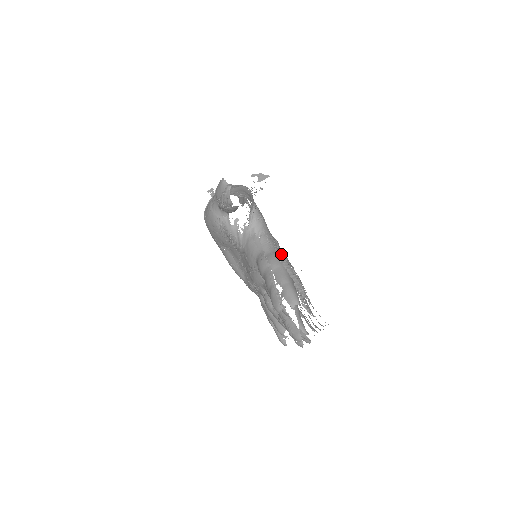
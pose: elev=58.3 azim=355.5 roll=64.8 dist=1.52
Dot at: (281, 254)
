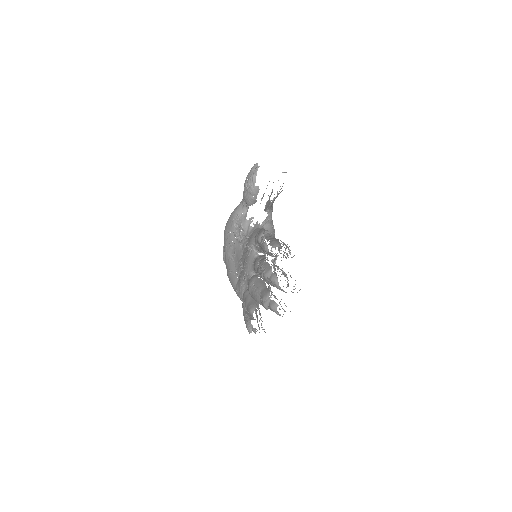
Dot at: occluded
